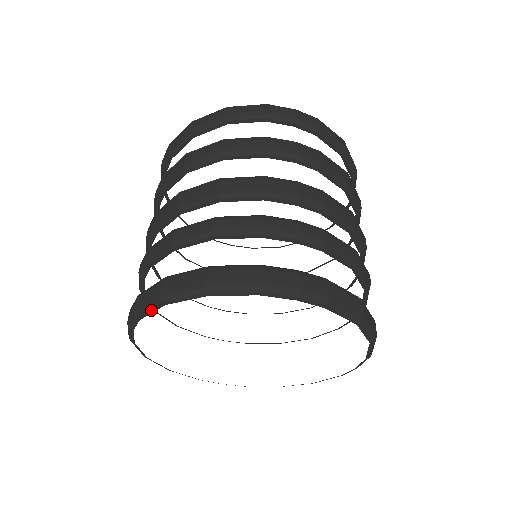
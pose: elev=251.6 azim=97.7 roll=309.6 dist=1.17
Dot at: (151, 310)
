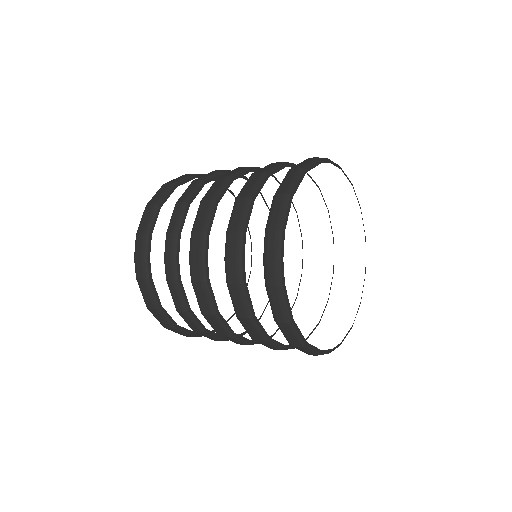
Dot at: occluded
